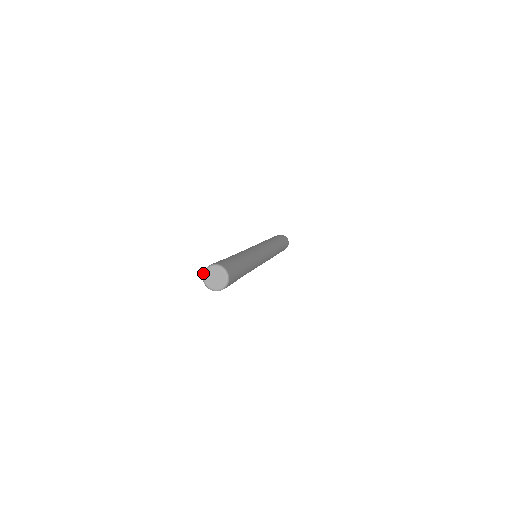
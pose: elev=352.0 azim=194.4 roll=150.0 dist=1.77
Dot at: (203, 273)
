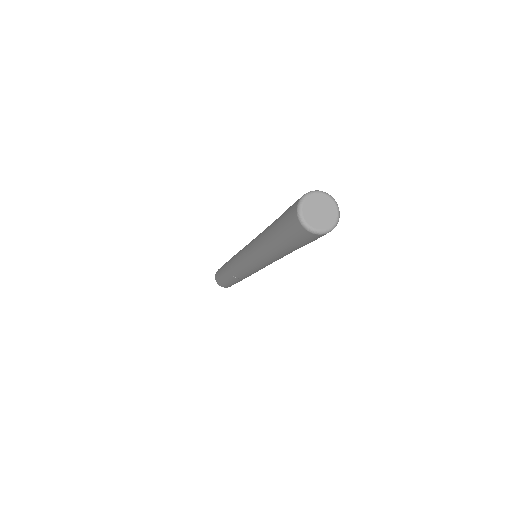
Dot at: (299, 203)
